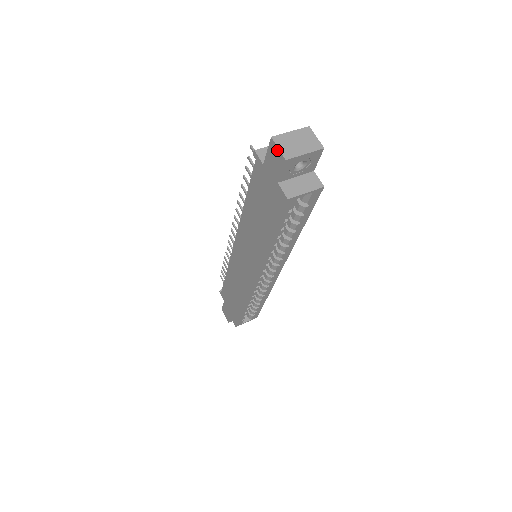
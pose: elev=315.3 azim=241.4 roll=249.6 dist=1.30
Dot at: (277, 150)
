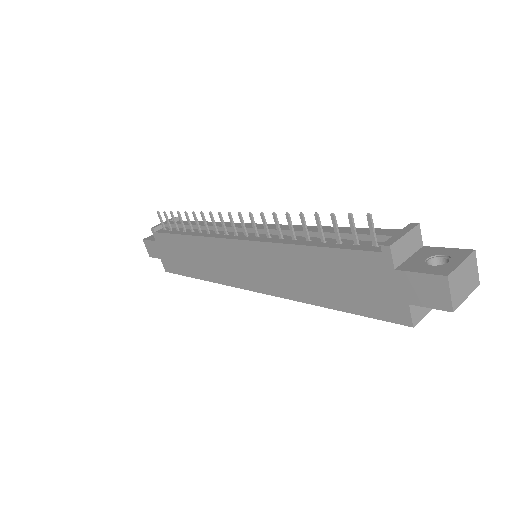
Dot at: (446, 293)
